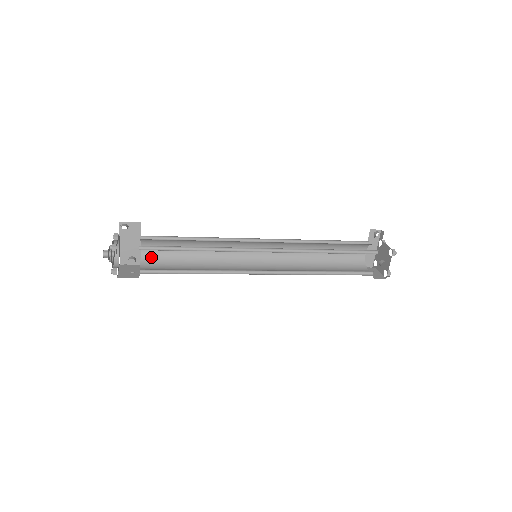
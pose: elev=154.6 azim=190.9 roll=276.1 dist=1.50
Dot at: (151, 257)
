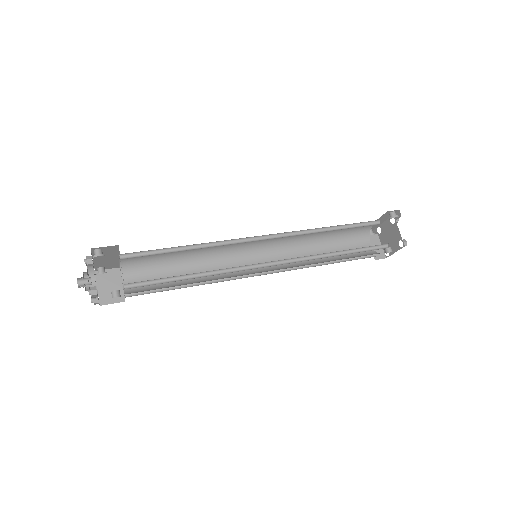
Dot at: (133, 264)
